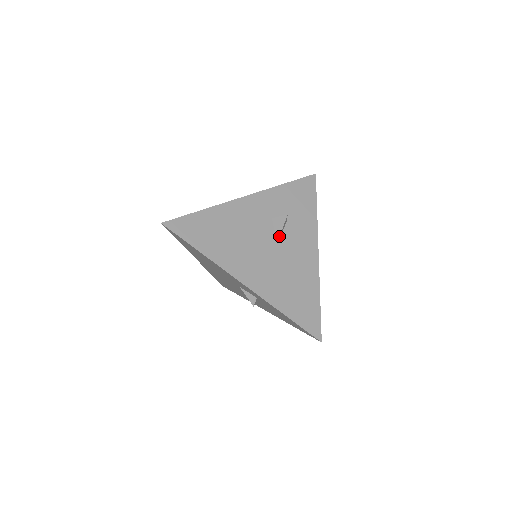
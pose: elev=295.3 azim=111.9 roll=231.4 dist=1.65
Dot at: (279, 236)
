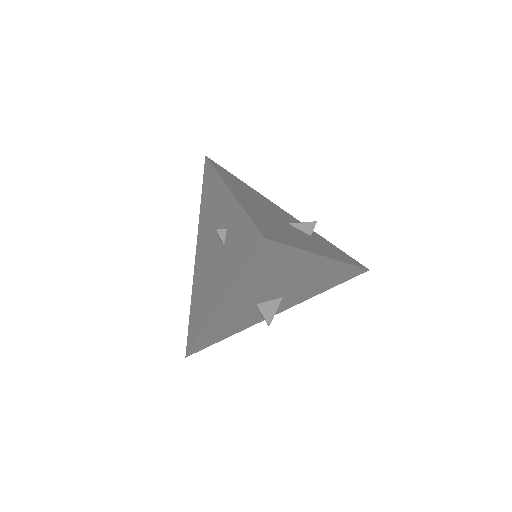
Dot at: (295, 223)
